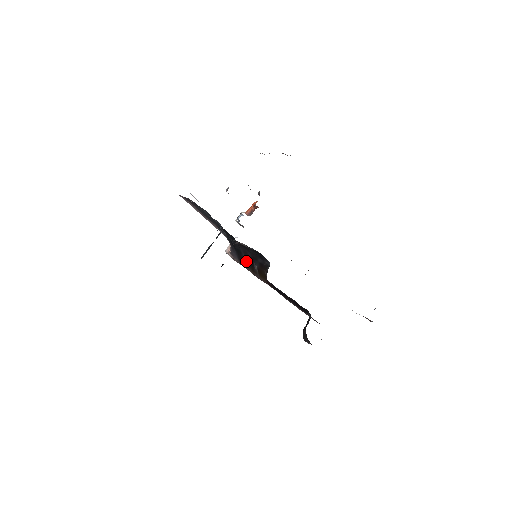
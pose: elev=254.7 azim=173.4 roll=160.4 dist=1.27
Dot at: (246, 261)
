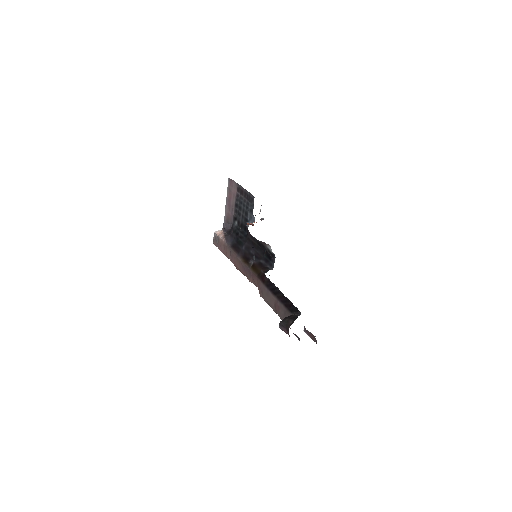
Dot at: (242, 252)
